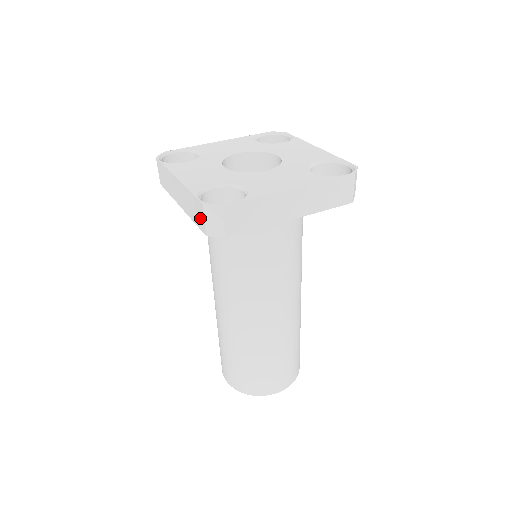
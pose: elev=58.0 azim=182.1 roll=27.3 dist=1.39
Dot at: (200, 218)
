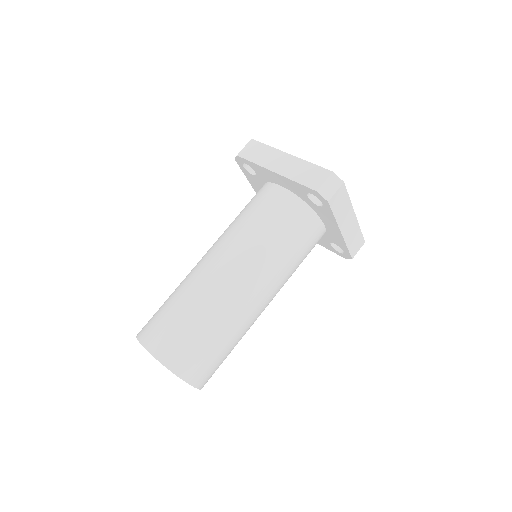
Dot at: occluded
